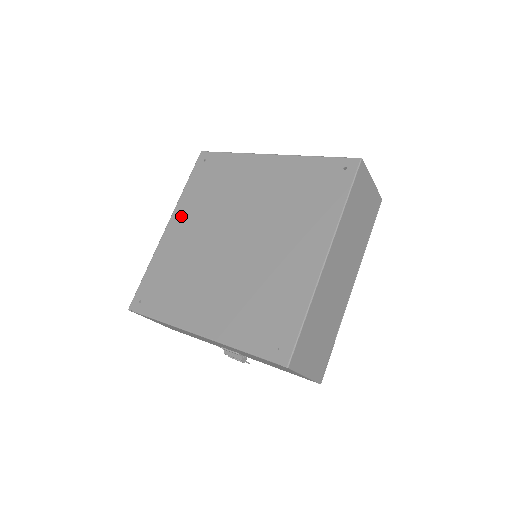
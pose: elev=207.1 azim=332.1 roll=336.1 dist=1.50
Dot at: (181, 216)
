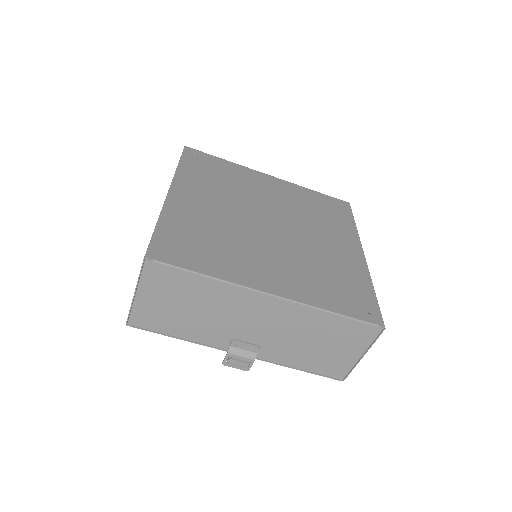
Dot at: (187, 187)
